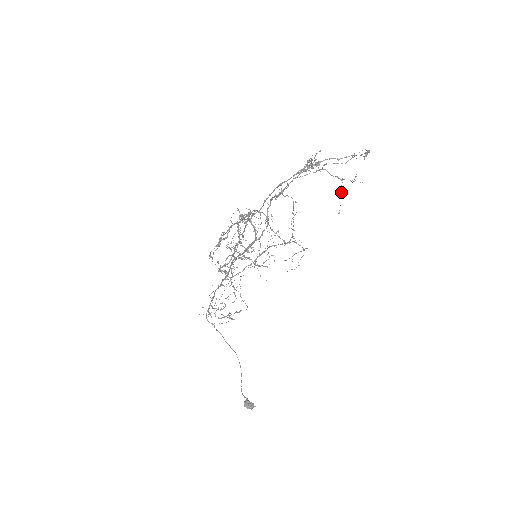
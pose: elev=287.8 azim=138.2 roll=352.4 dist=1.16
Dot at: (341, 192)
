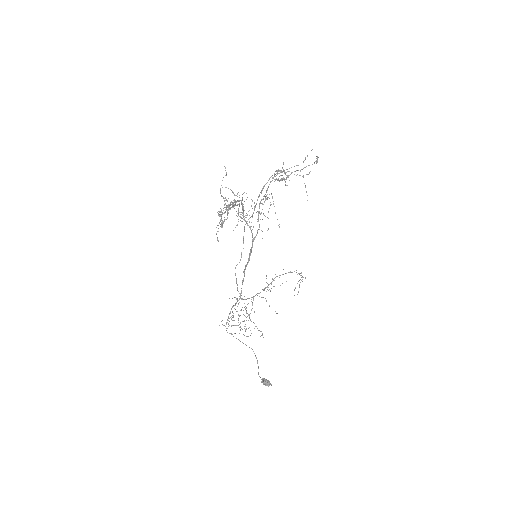
Dot at: (305, 186)
